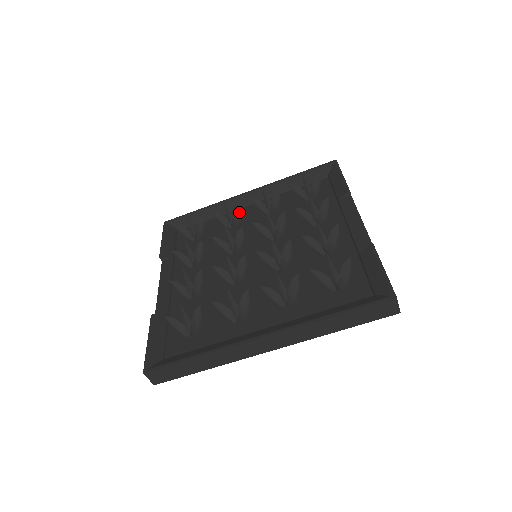
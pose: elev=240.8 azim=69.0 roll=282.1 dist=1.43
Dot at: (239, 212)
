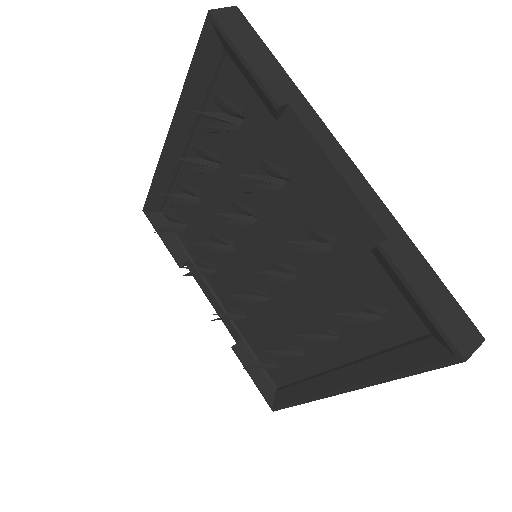
Dot at: (188, 190)
